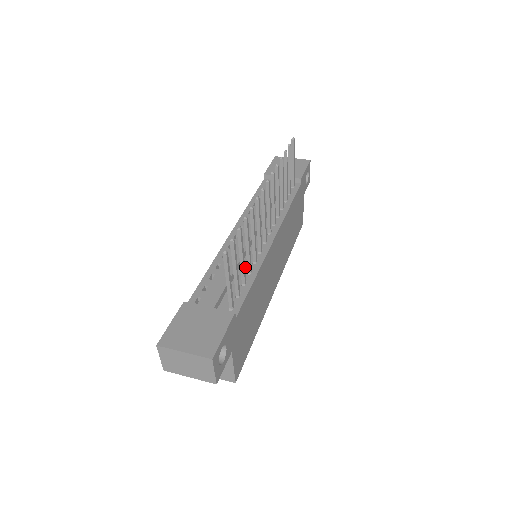
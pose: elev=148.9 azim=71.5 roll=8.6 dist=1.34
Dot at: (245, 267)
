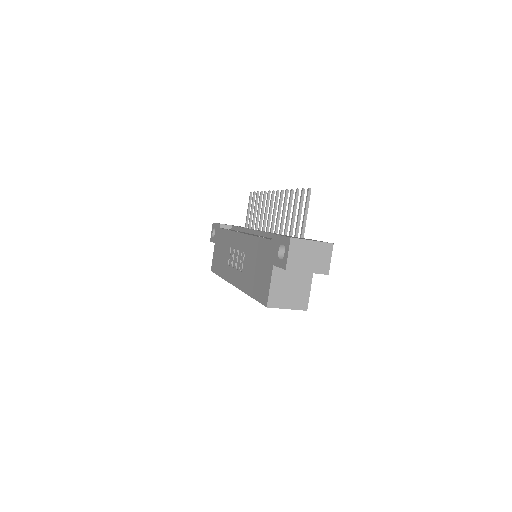
Dot at: occluded
